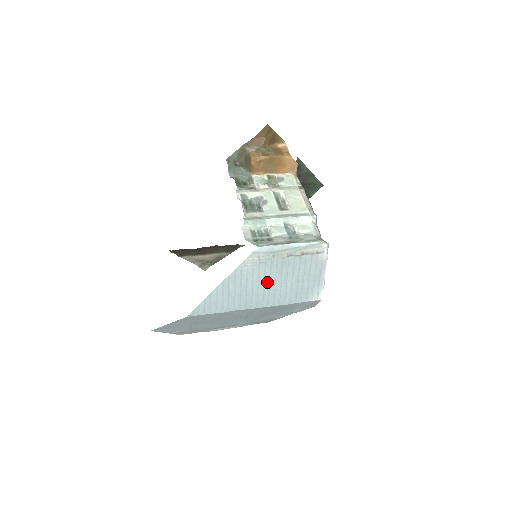
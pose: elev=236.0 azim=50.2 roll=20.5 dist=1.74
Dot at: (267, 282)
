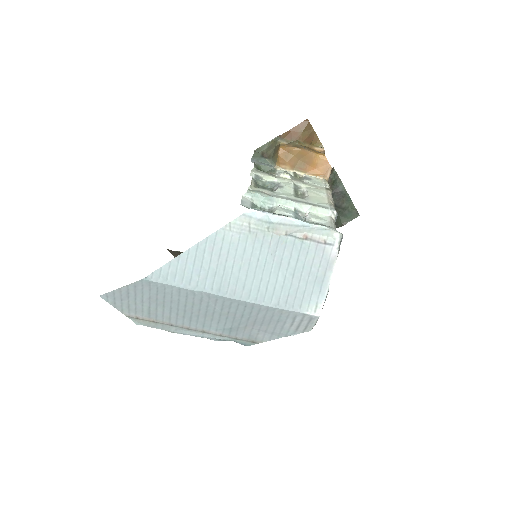
Dot at: (253, 264)
